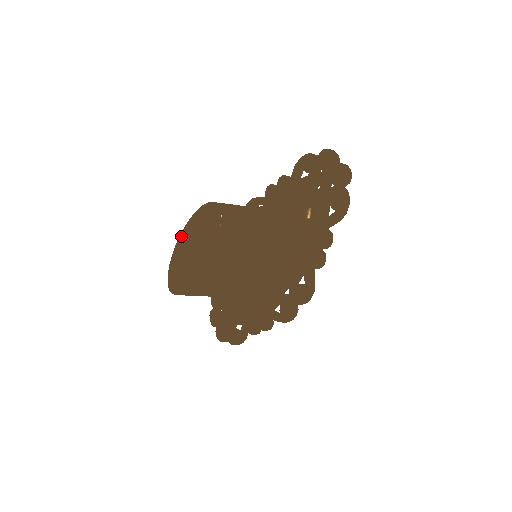
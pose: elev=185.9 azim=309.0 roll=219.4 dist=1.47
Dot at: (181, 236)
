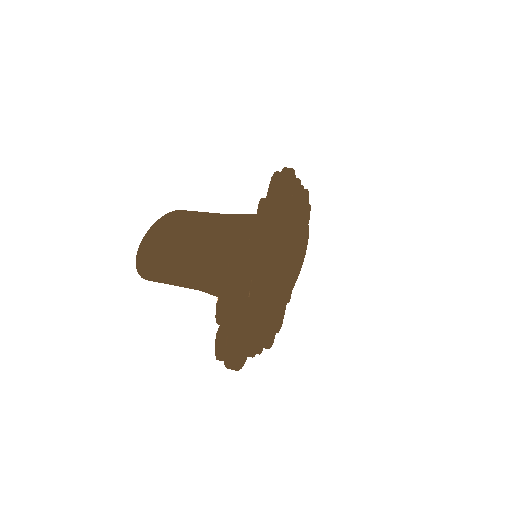
Dot at: occluded
